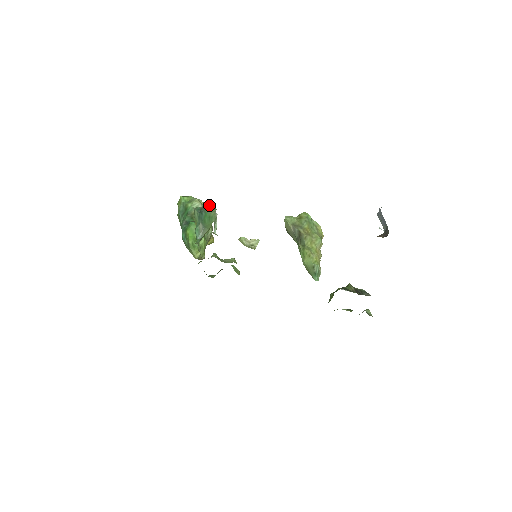
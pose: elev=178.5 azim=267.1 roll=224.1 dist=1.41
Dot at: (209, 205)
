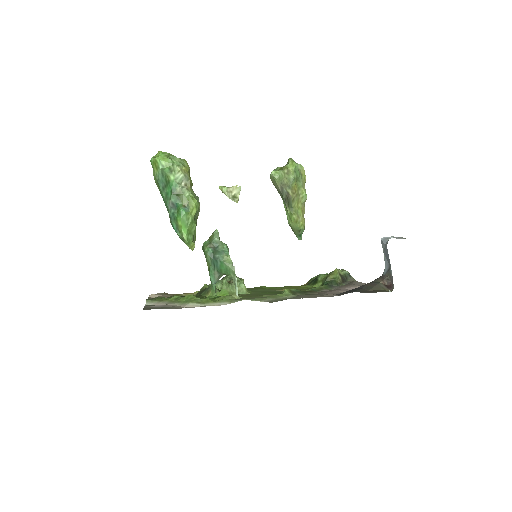
Dot at: (220, 242)
